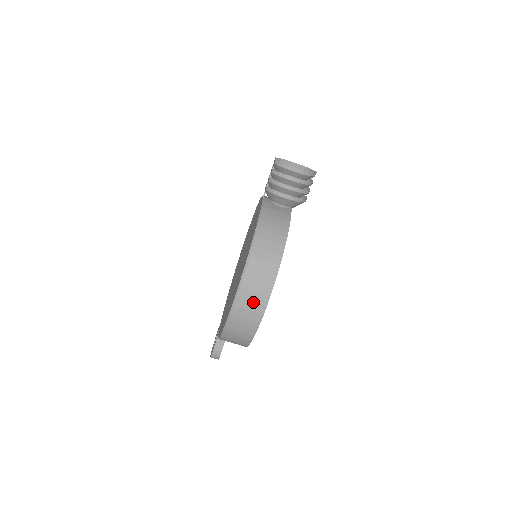
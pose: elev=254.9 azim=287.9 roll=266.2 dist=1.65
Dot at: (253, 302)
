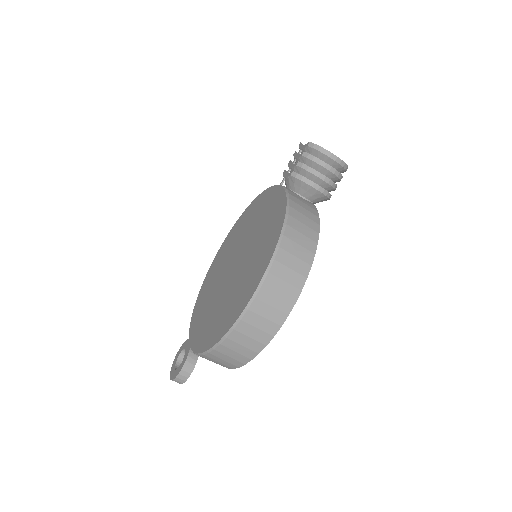
Dot at: (273, 307)
